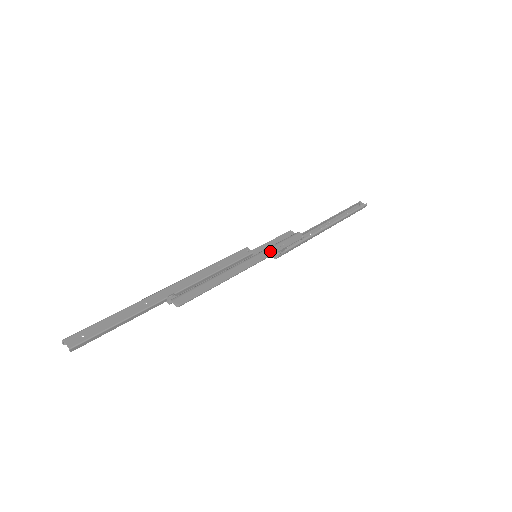
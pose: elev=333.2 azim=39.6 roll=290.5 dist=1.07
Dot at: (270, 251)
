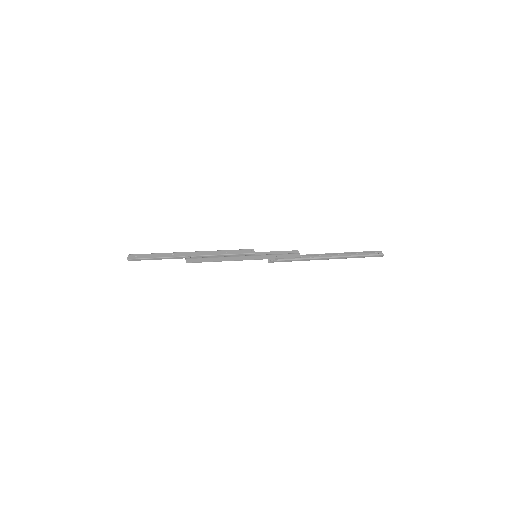
Dot at: (266, 256)
